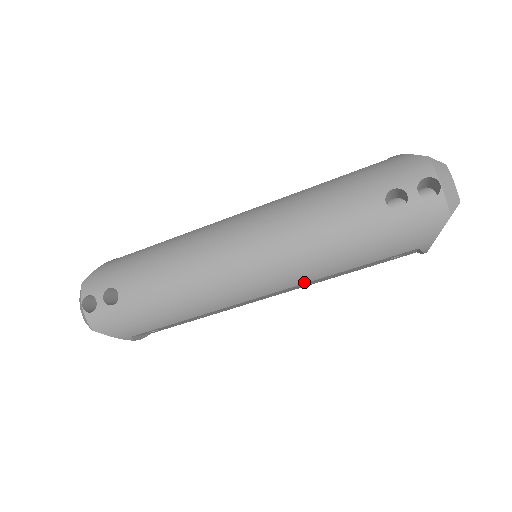
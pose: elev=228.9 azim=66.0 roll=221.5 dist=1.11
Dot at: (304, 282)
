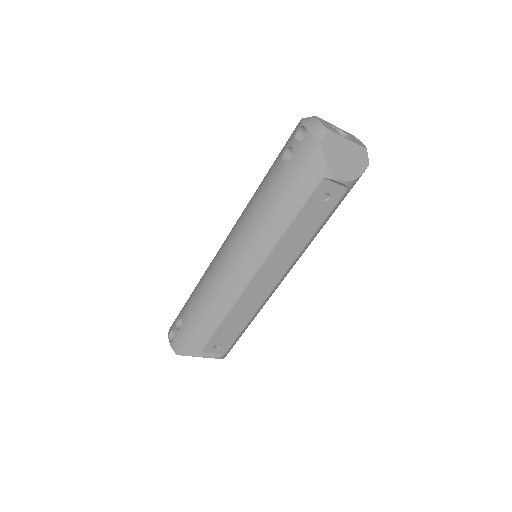
Dot at: (272, 248)
